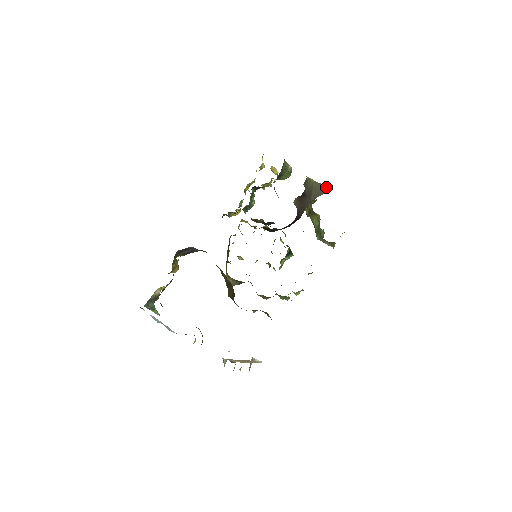
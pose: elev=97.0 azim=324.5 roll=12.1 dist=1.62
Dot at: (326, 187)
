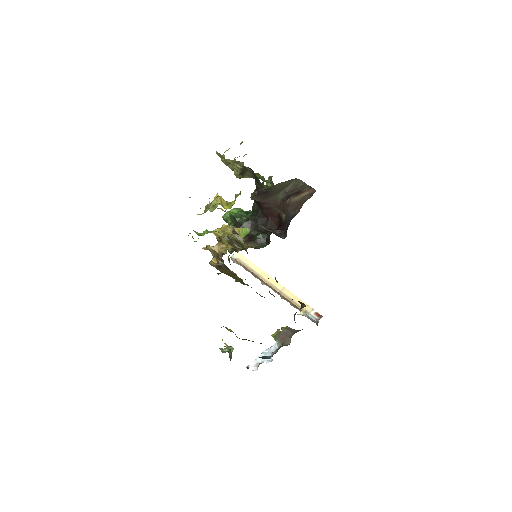
Dot at: (293, 180)
